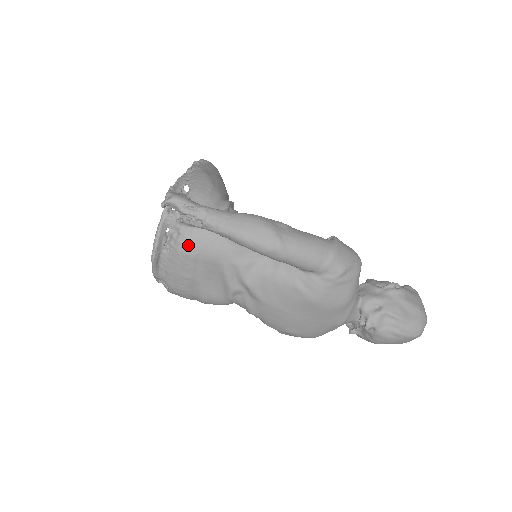
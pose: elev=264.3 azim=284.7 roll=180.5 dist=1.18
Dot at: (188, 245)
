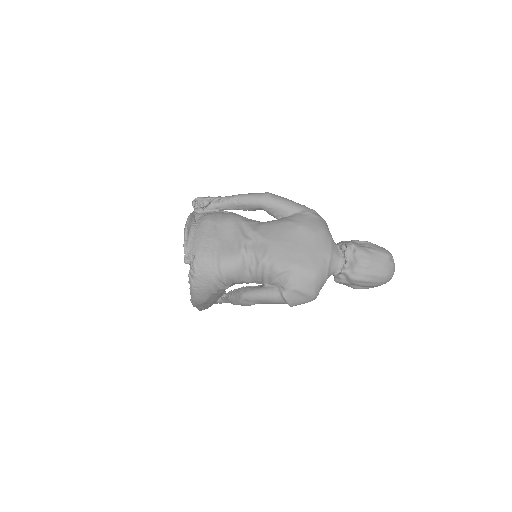
Dot at: (210, 216)
